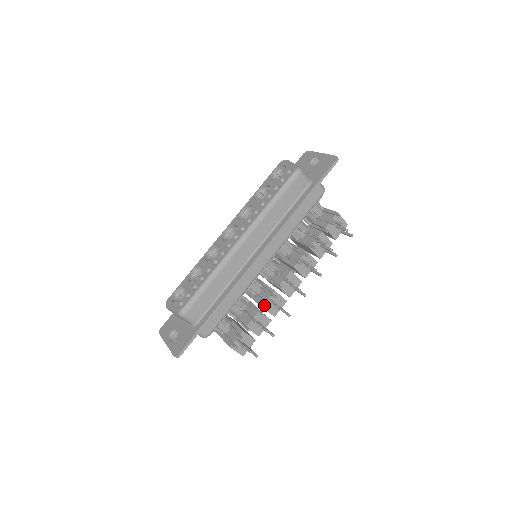
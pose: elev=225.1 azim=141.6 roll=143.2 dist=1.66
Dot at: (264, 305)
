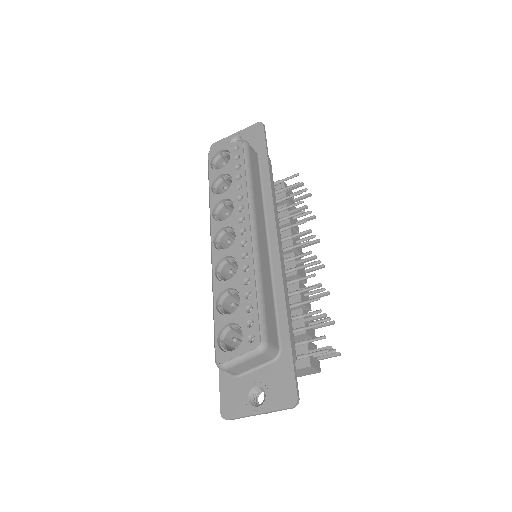
Dot at: (301, 300)
